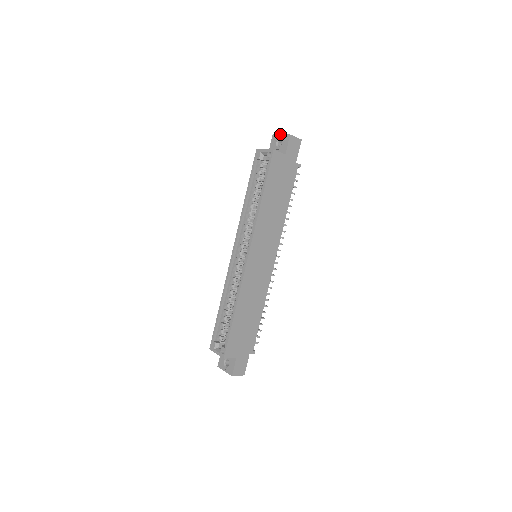
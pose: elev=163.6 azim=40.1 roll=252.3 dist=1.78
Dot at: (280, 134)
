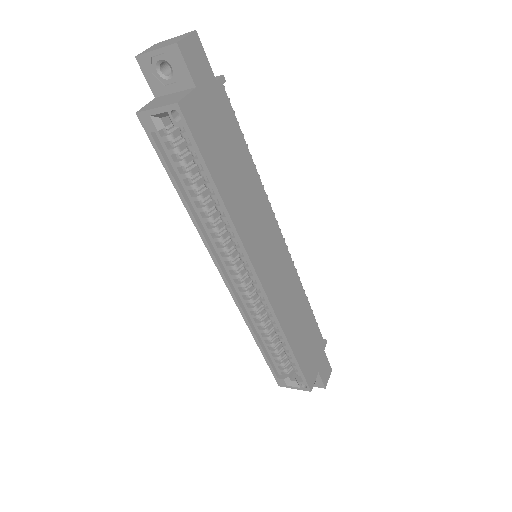
Dot at: (152, 51)
